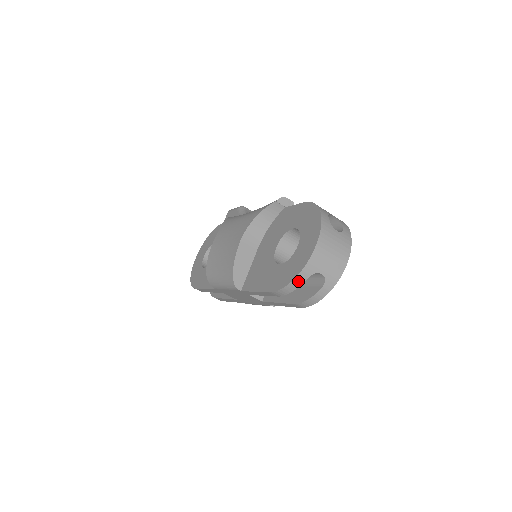
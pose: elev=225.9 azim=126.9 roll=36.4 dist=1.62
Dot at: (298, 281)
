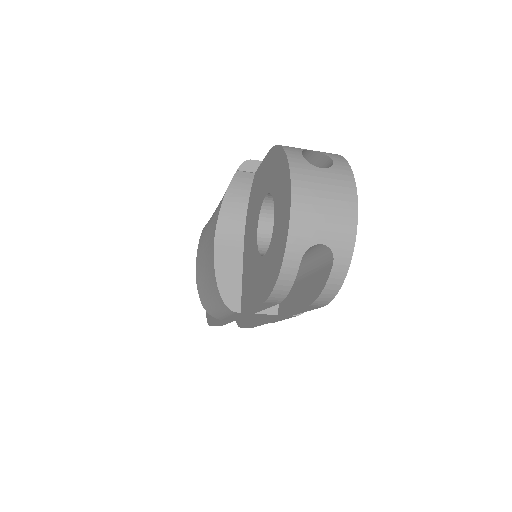
Dot at: (288, 270)
